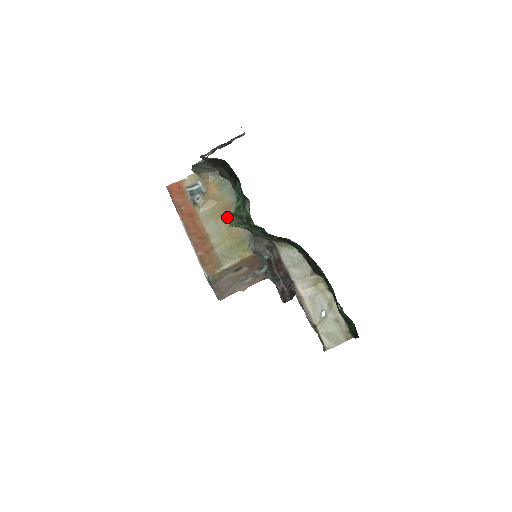
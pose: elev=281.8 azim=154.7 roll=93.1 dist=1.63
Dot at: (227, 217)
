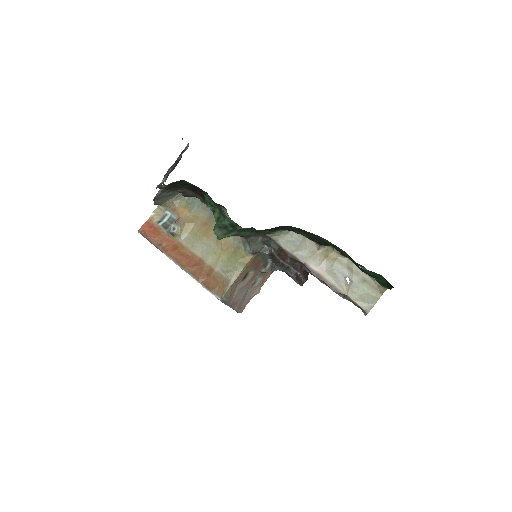
Dot at: (210, 233)
